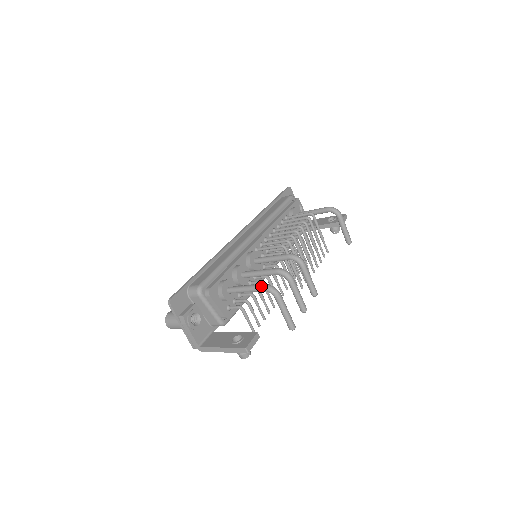
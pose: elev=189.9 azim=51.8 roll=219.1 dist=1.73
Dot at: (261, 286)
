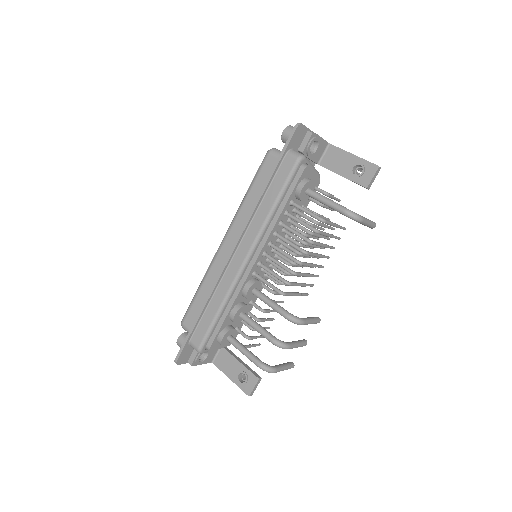
Dot at: occluded
